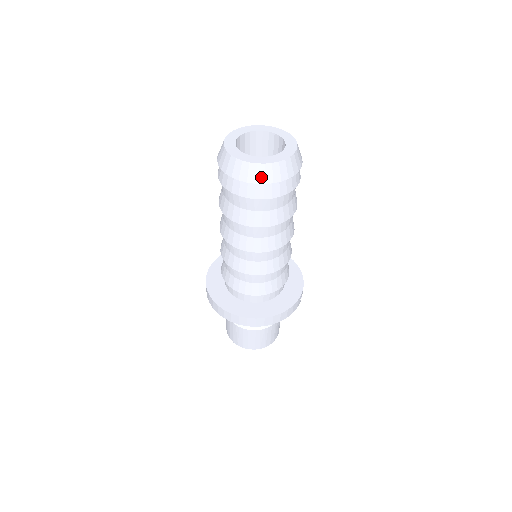
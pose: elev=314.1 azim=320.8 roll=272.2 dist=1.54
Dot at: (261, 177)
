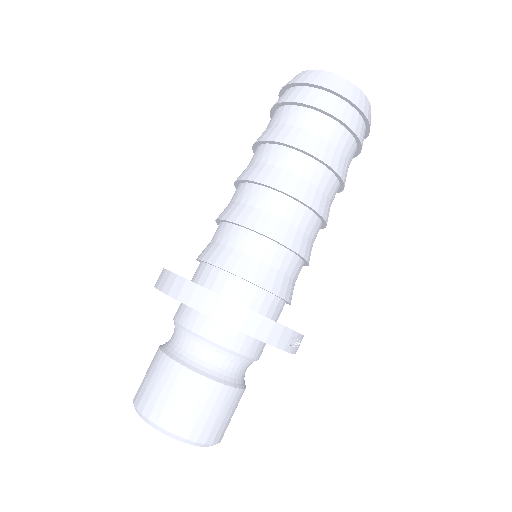
Dot at: (330, 84)
